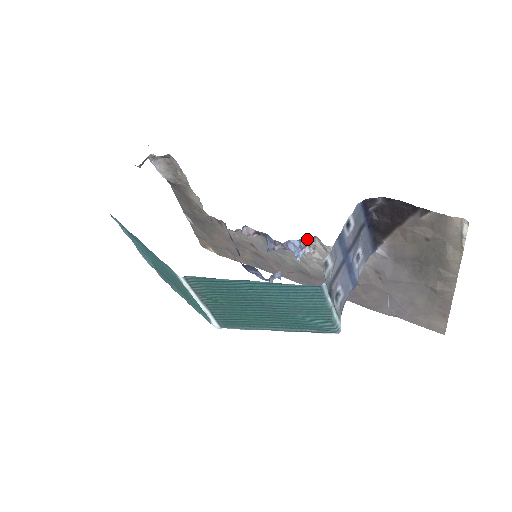
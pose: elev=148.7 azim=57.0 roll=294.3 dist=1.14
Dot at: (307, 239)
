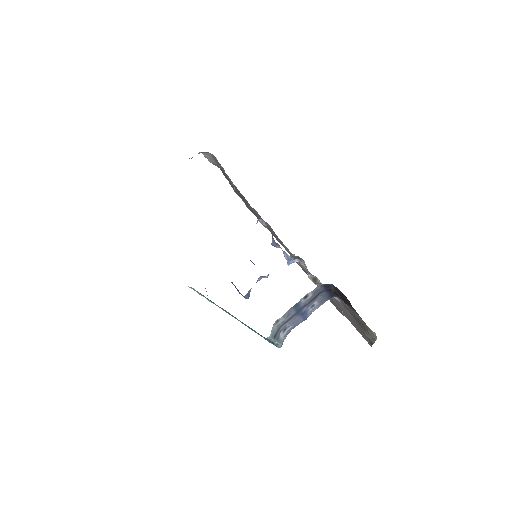
Dot at: (298, 256)
